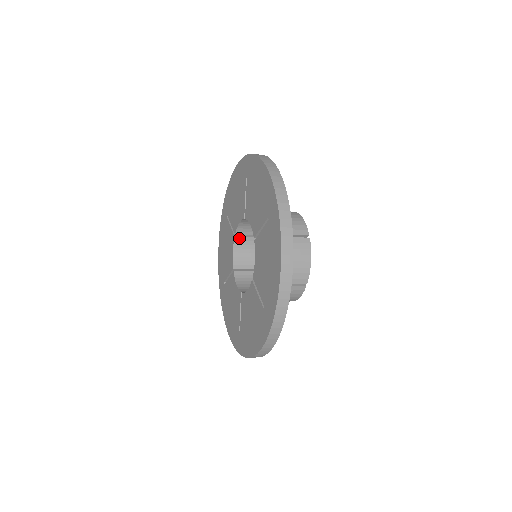
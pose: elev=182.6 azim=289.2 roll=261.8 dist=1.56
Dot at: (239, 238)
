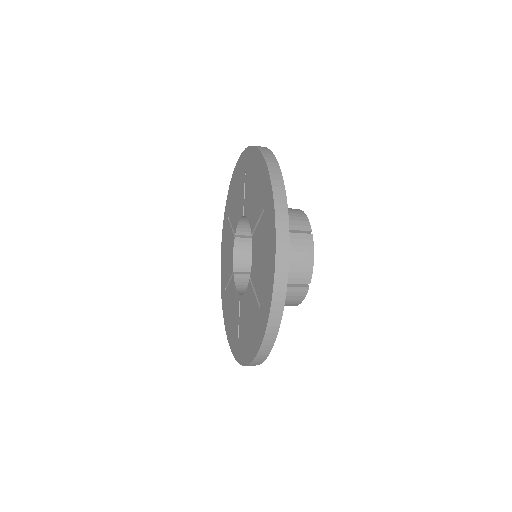
Dot at: (239, 276)
